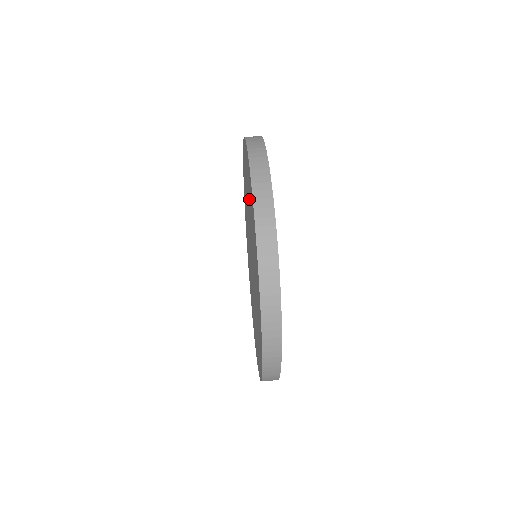
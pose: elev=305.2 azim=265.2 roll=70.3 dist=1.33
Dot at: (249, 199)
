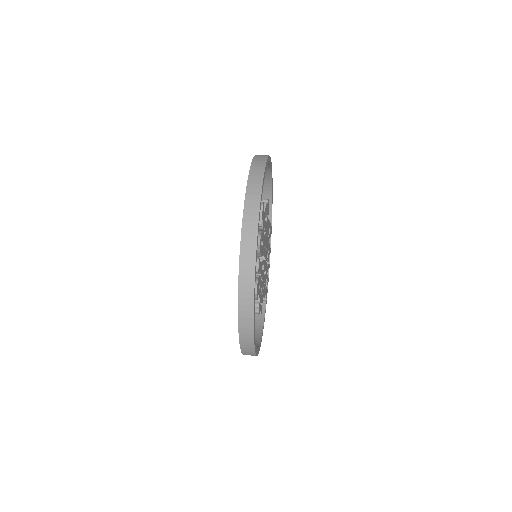
Dot at: occluded
